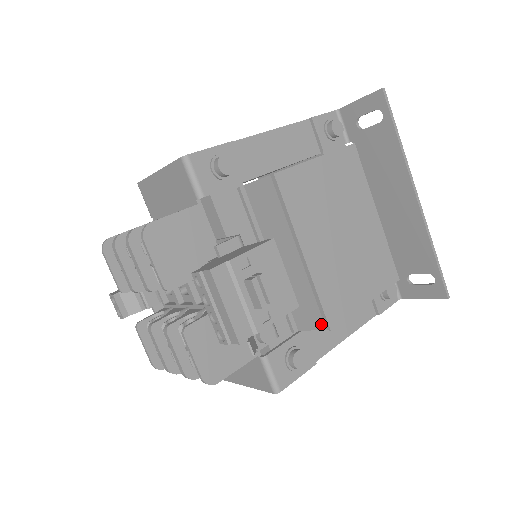
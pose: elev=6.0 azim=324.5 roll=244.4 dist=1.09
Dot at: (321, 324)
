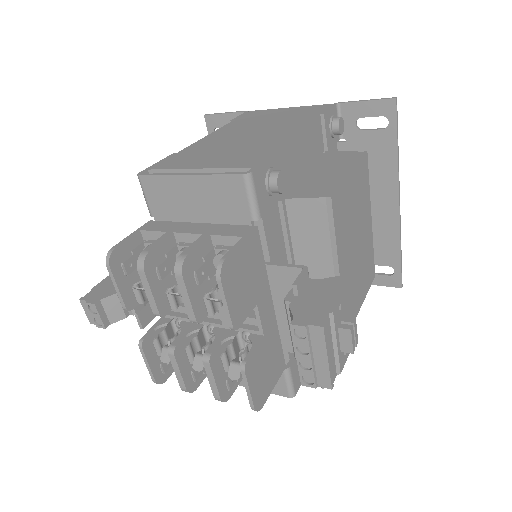
Dot at: occluded
